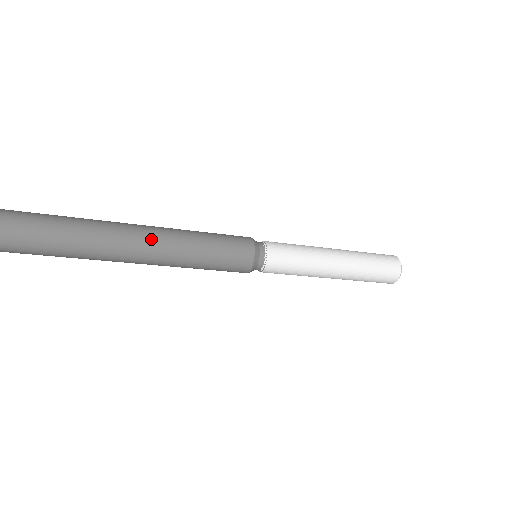
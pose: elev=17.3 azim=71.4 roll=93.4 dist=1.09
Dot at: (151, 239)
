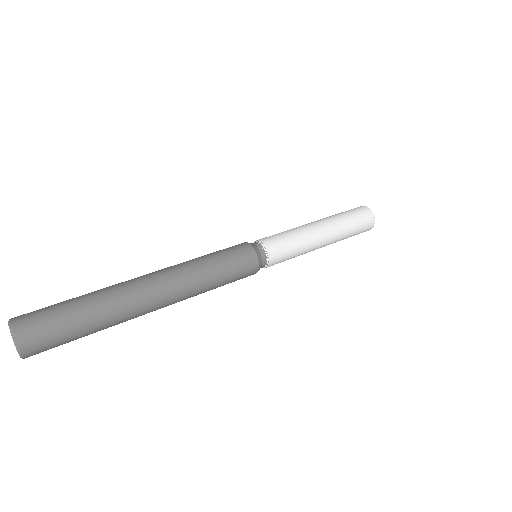
Dot at: occluded
